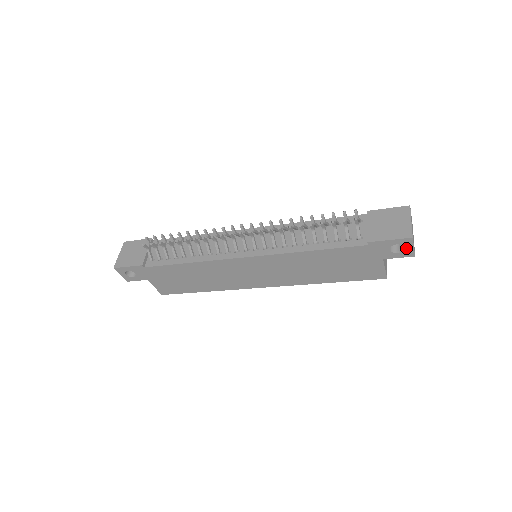
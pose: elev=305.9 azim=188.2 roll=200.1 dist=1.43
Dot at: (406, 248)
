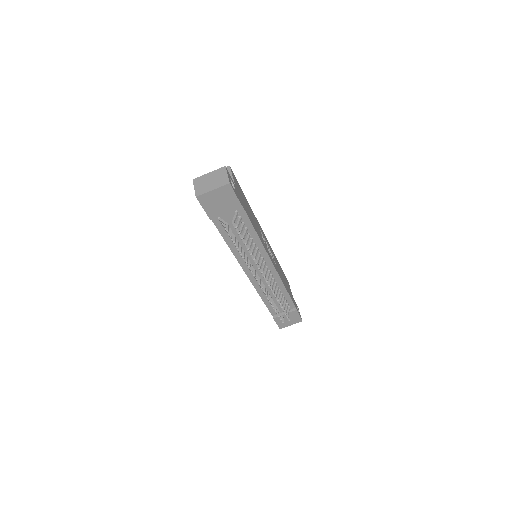
Dot at: occluded
